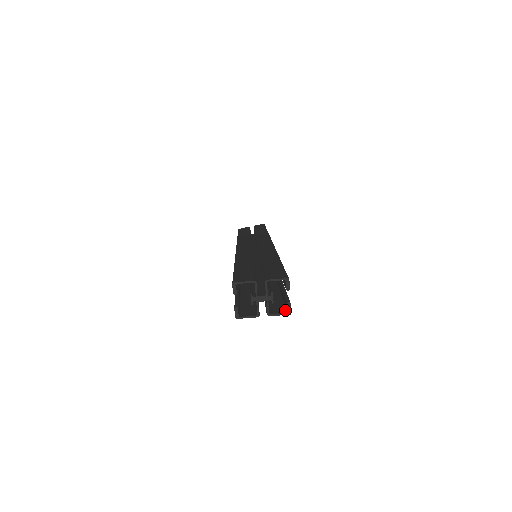
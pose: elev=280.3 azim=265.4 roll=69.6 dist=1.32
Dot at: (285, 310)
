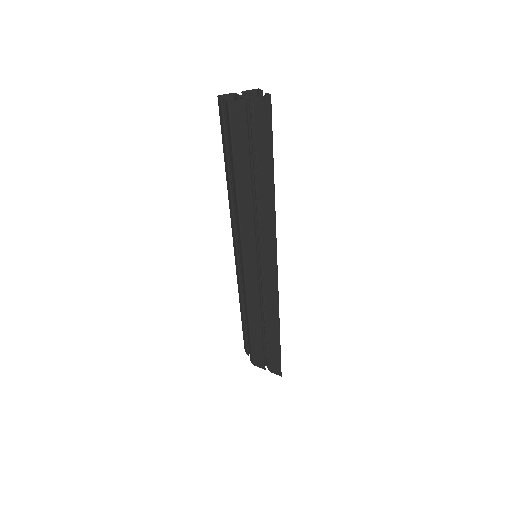
Dot at: (267, 103)
